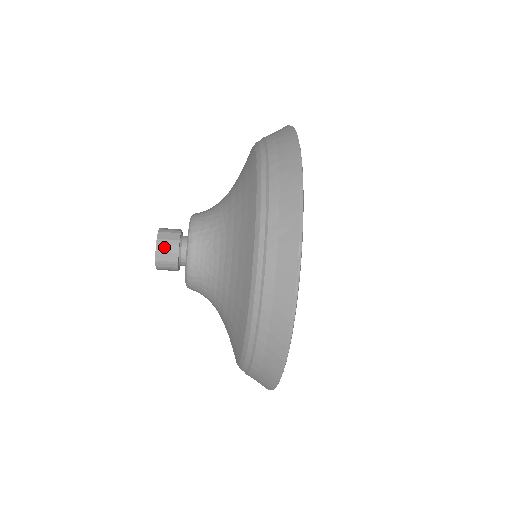
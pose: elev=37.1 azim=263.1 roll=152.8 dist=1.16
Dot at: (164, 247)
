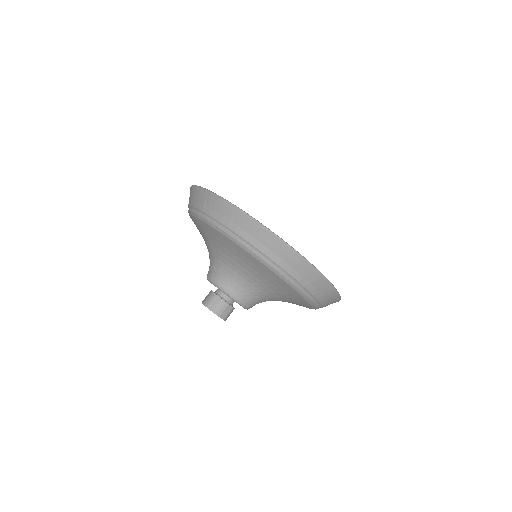
Dot at: (208, 301)
